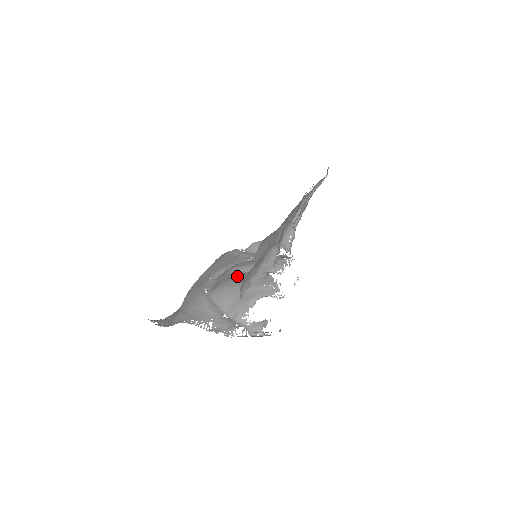
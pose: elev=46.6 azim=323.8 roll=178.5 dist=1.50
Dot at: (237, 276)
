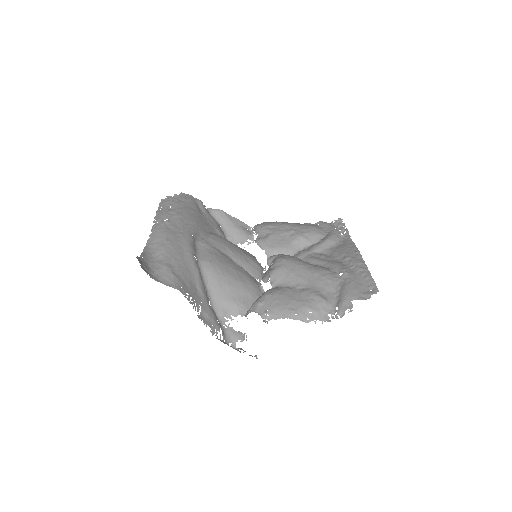
Dot at: (229, 261)
